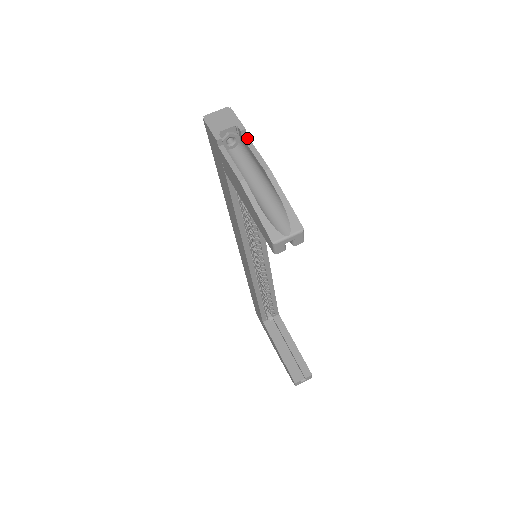
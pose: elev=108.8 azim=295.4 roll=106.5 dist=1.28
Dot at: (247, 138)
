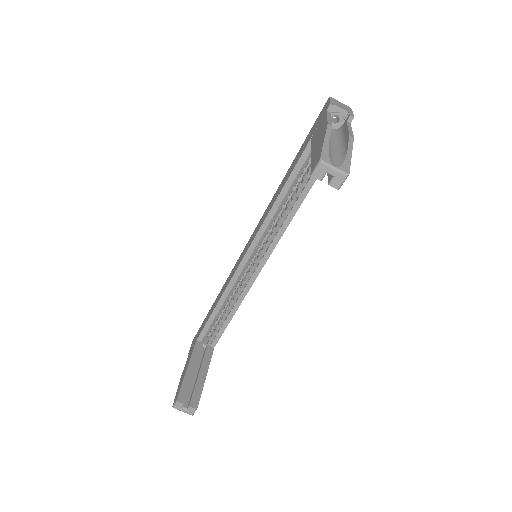
Dot at: (350, 124)
